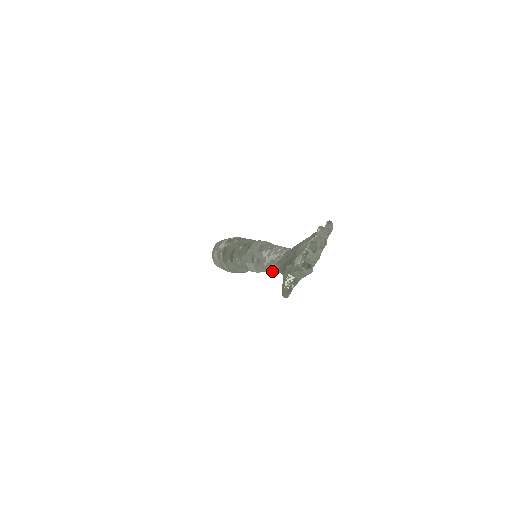
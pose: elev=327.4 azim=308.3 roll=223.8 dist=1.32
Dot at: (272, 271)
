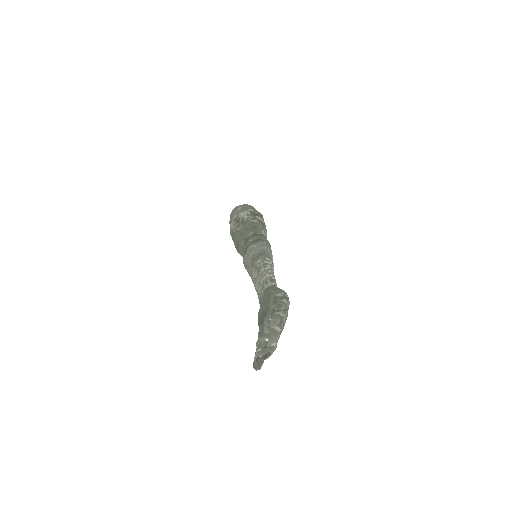
Dot at: occluded
